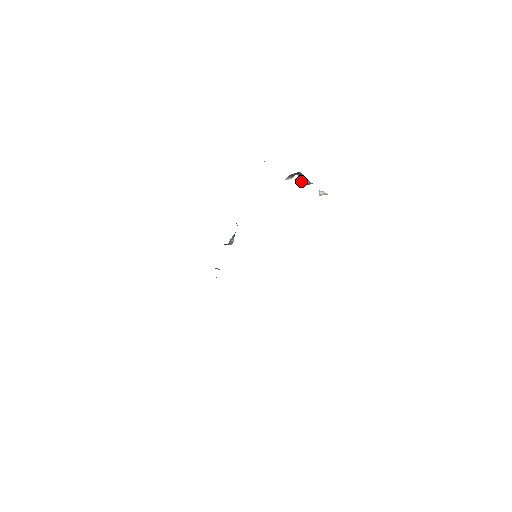
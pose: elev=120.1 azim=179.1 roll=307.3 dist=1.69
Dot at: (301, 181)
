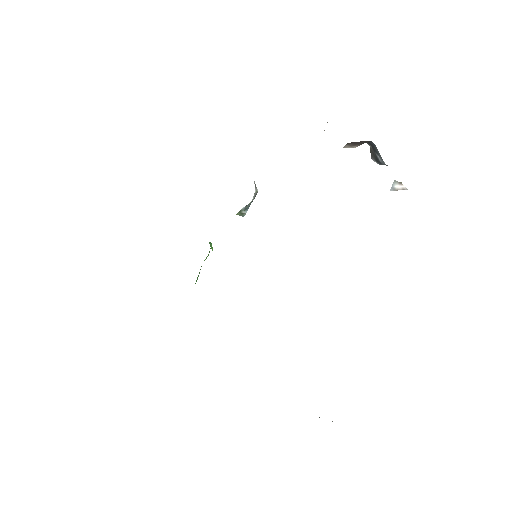
Dot at: (372, 155)
